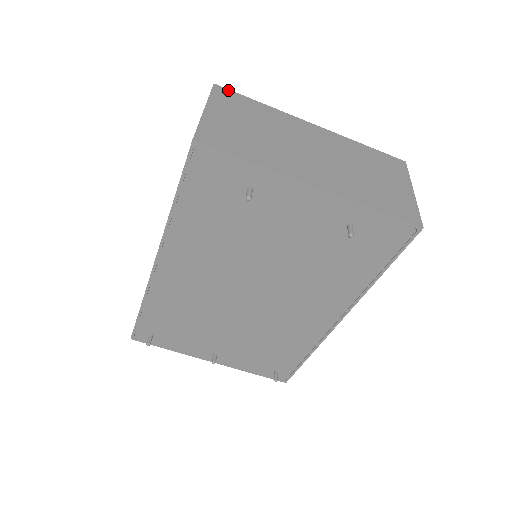
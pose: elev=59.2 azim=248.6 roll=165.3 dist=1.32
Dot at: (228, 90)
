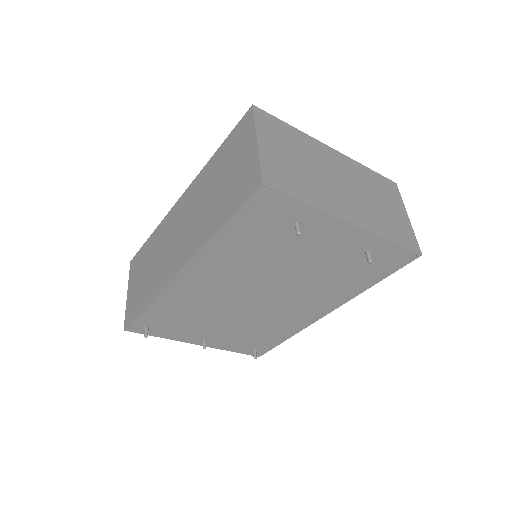
Dot at: (265, 112)
